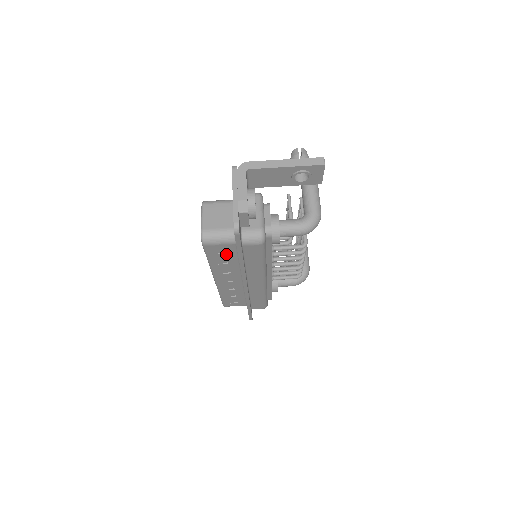
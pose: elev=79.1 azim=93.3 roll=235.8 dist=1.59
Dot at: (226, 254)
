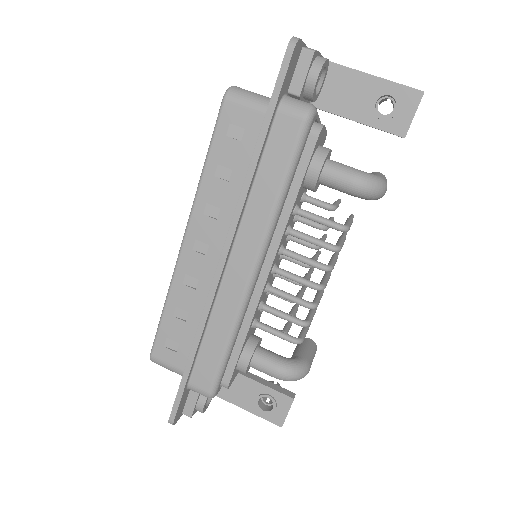
Dot at: (240, 145)
